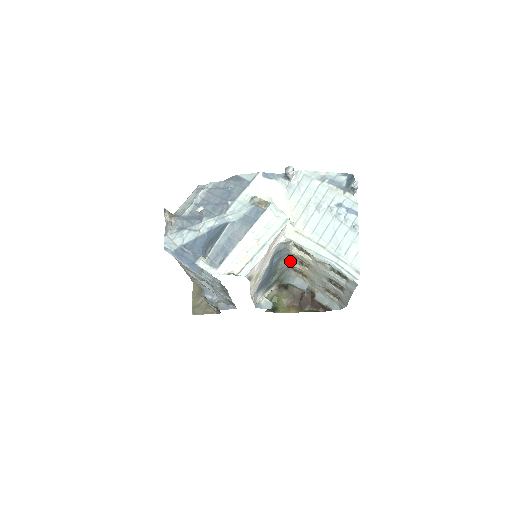
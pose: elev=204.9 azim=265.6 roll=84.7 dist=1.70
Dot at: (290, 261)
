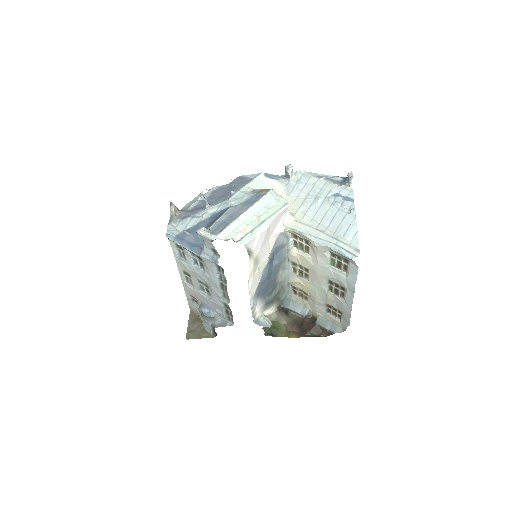
Dot at: (290, 273)
